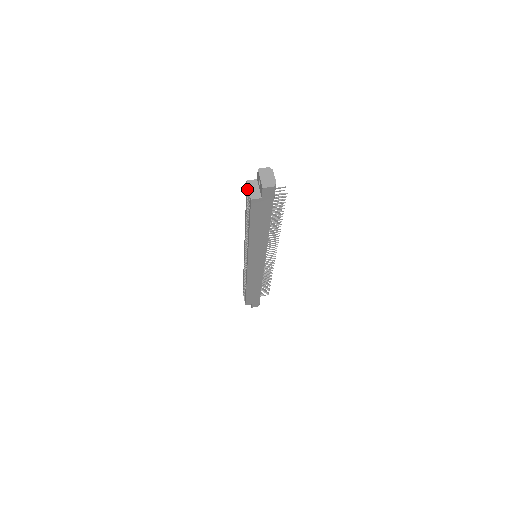
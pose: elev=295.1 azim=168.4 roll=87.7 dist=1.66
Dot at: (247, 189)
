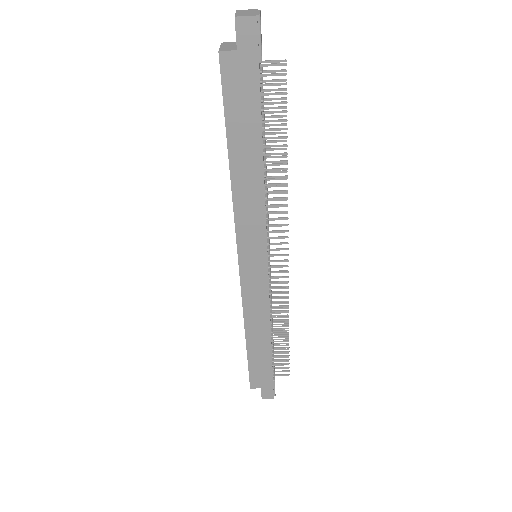
Dot at: occluded
